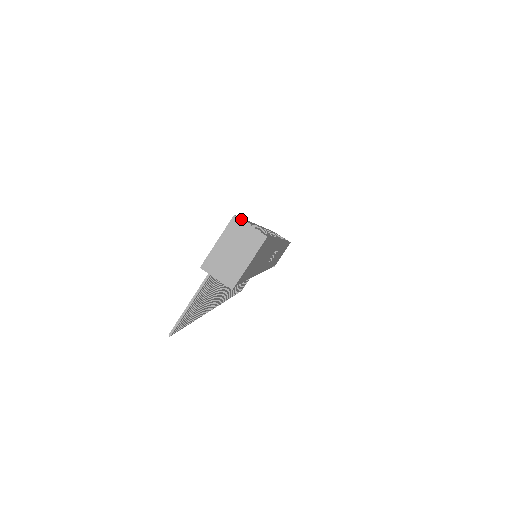
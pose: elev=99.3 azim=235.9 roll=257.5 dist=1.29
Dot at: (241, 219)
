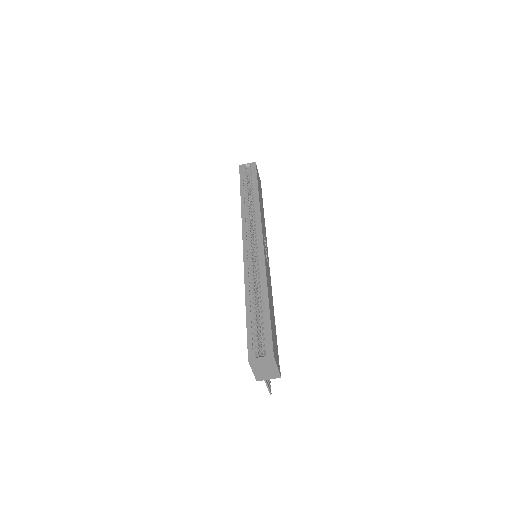
Dot at: (253, 360)
